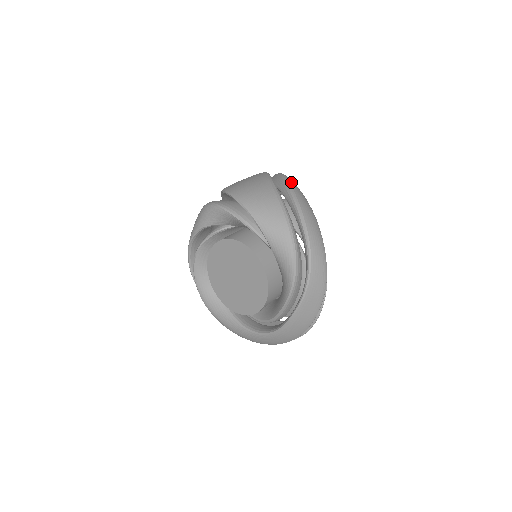
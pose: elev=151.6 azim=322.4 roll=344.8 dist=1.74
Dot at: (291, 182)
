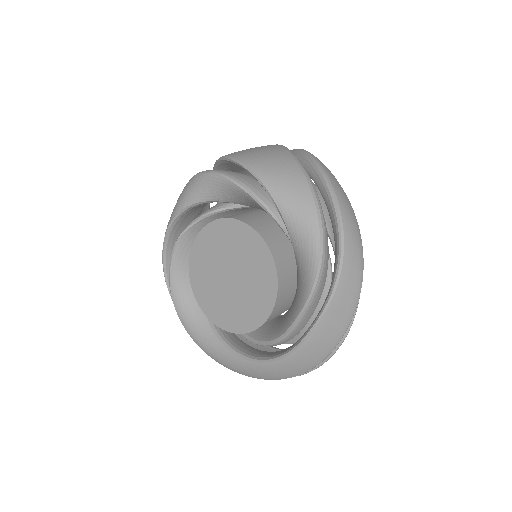
Dot at: occluded
